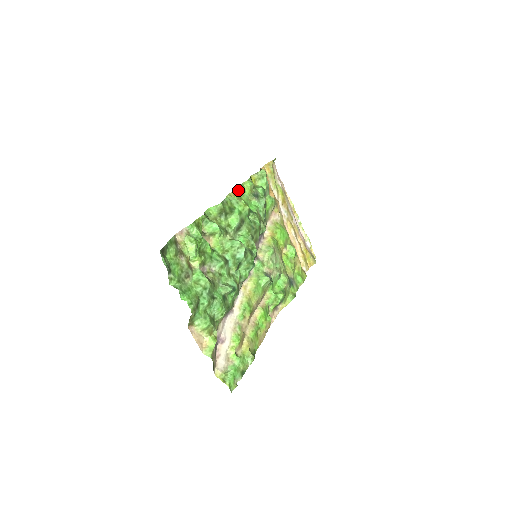
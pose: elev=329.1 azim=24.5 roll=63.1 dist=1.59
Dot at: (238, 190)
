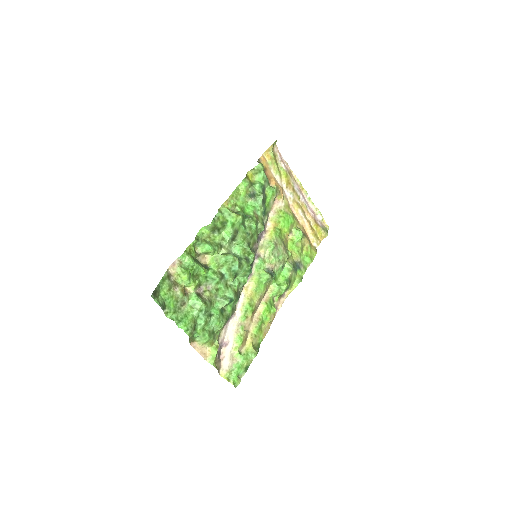
Dot at: (232, 197)
